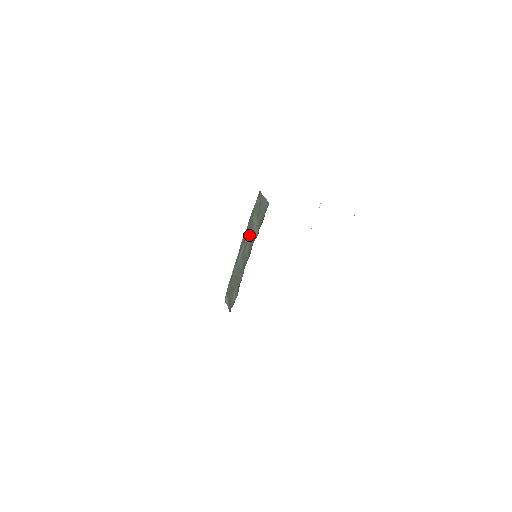
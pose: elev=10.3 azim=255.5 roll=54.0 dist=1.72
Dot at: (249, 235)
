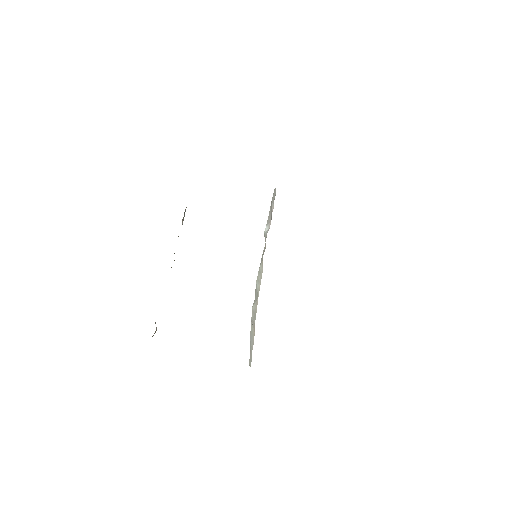
Dot at: occluded
